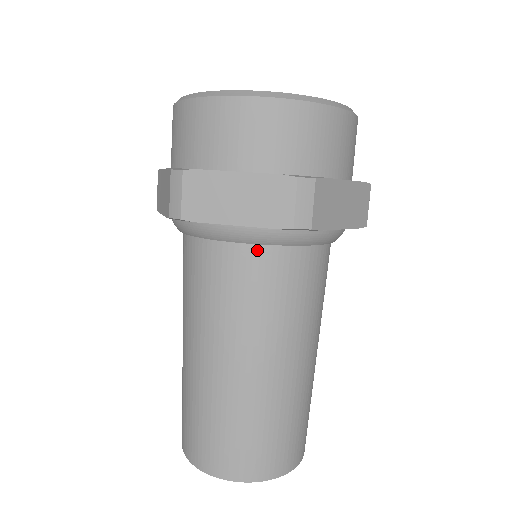
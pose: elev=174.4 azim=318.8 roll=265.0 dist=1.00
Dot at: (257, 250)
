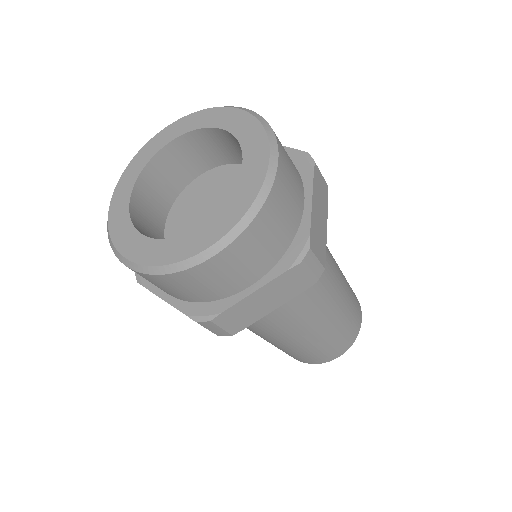
Dot at: occluded
